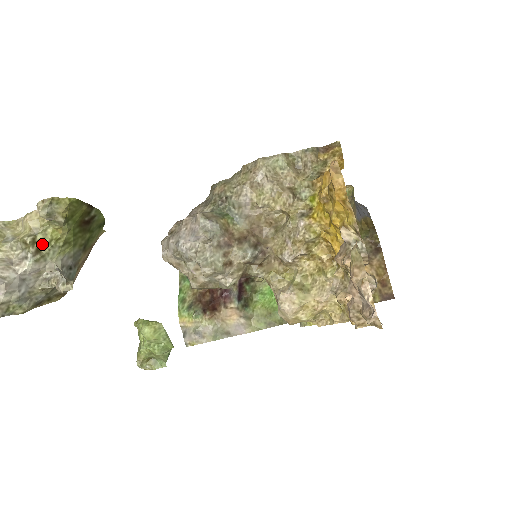
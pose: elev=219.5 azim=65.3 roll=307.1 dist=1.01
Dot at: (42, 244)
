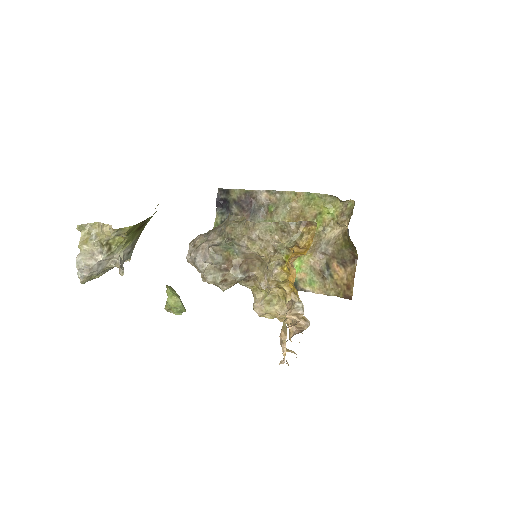
Dot at: (112, 245)
